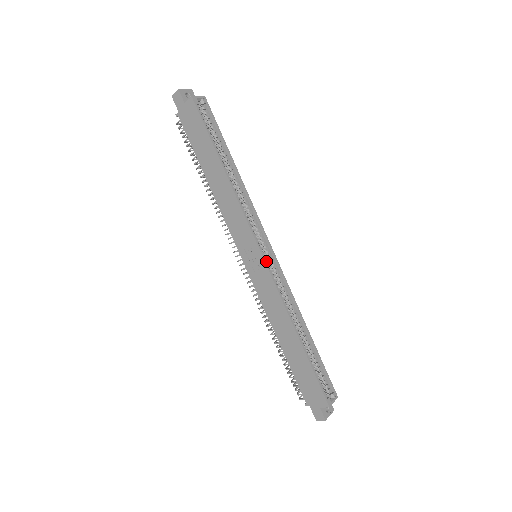
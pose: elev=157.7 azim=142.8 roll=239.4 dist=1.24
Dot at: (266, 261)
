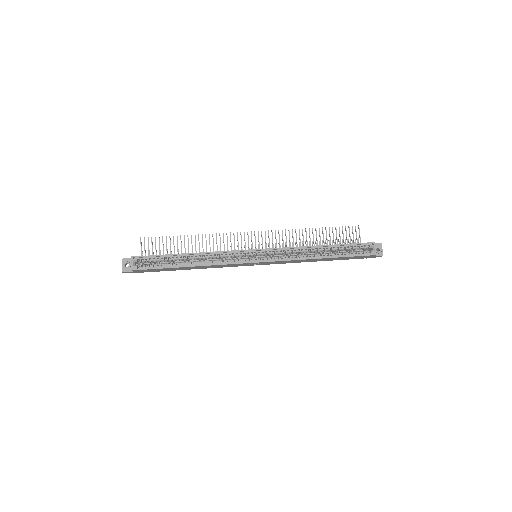
Dot at: (263, 258)
